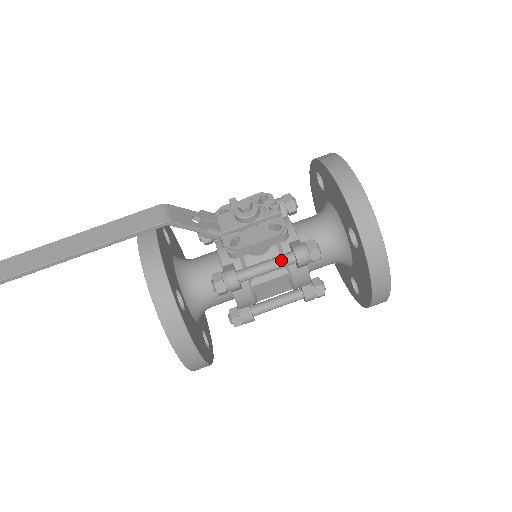
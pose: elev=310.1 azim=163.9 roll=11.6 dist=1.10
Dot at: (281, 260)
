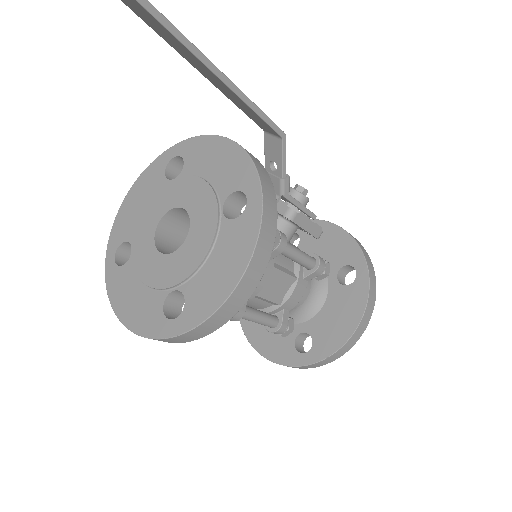
Dot at: (308, 255)
